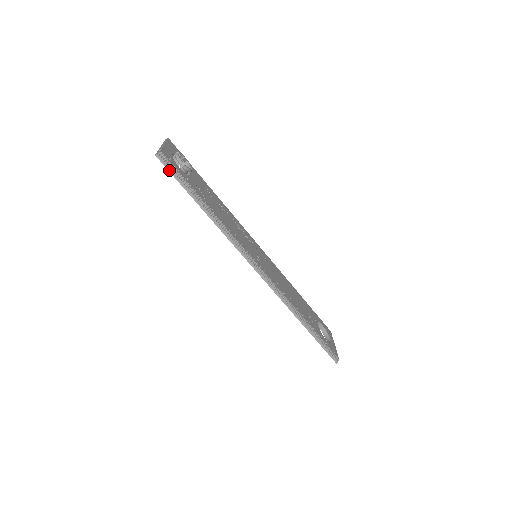
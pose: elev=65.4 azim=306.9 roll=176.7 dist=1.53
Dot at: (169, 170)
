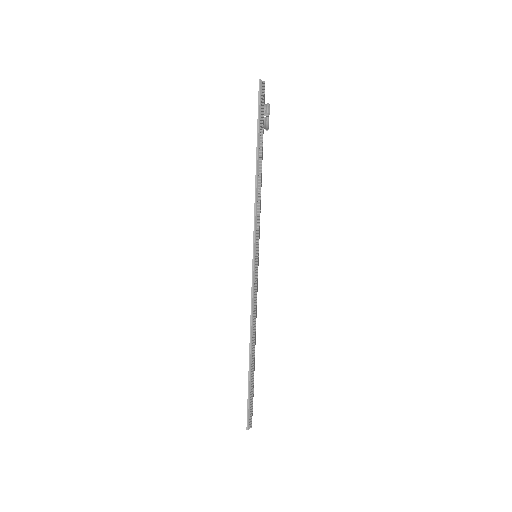
Dot at: (259, 102)
